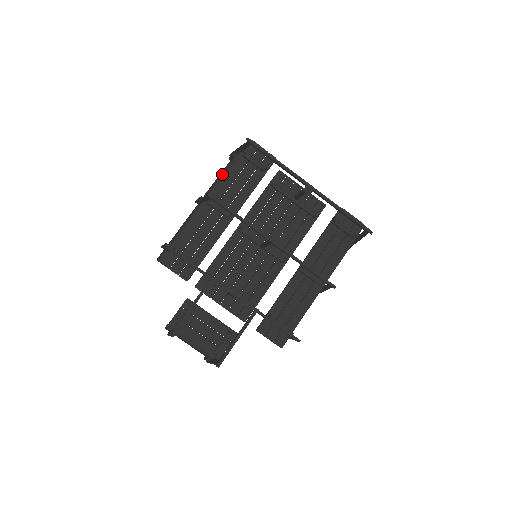
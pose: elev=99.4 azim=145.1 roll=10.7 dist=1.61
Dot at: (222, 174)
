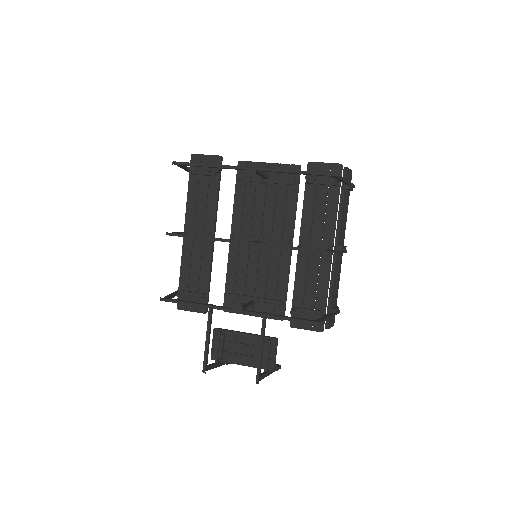
Dot at: occluded
